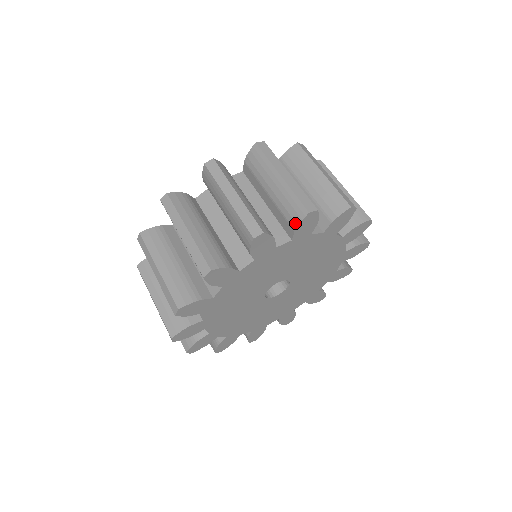
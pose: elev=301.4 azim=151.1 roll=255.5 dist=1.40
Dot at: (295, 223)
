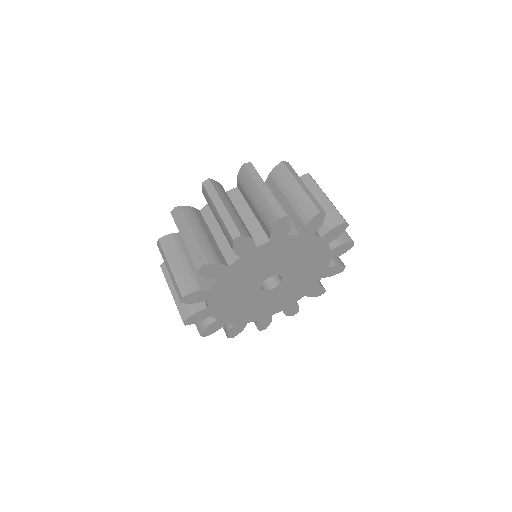
Dot at: (333, 225)
